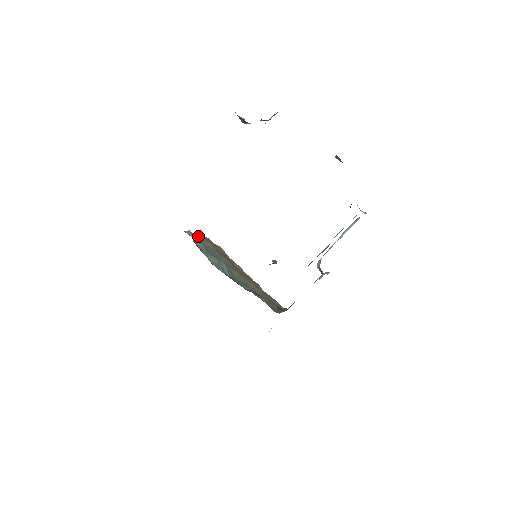
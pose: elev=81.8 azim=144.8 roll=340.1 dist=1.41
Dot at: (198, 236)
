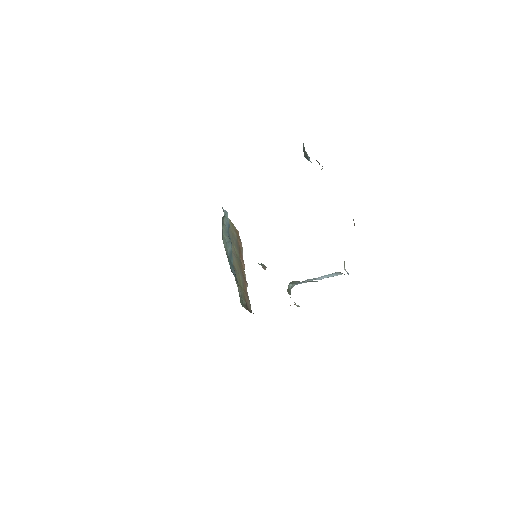
Dot at: (231, 222)
